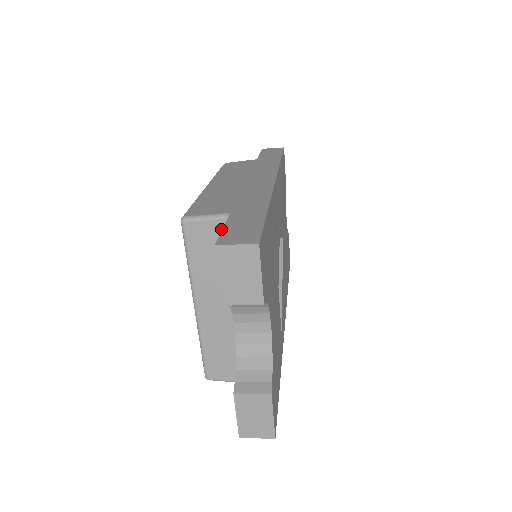
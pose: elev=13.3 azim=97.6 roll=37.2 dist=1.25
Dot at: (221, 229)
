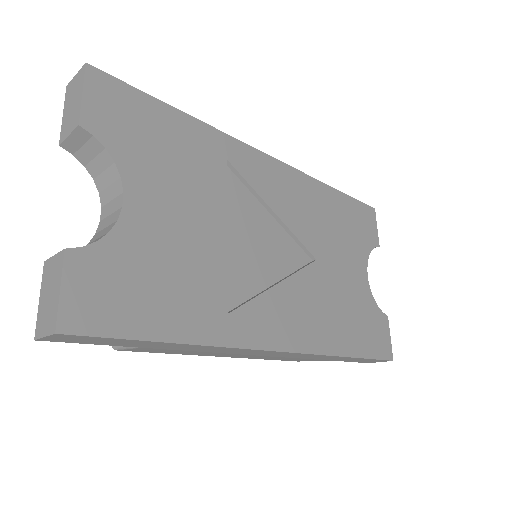
Dot at: occluded
